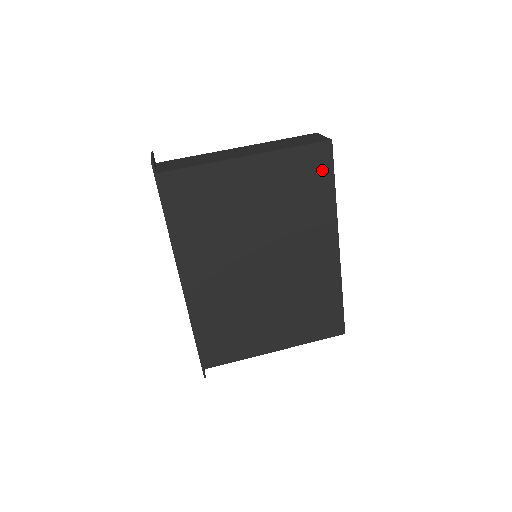
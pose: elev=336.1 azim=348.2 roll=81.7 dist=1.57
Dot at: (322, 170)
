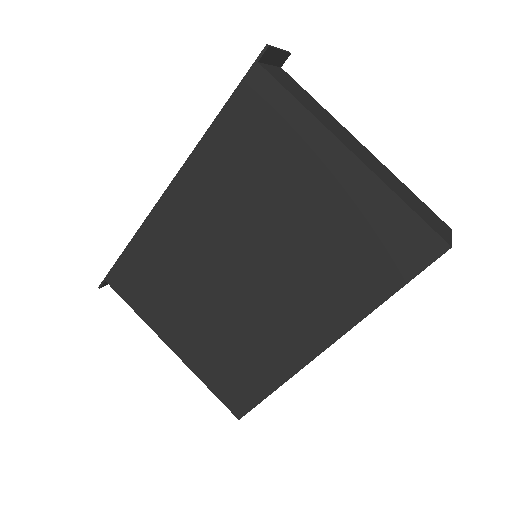
Dot at: (404, 261)
